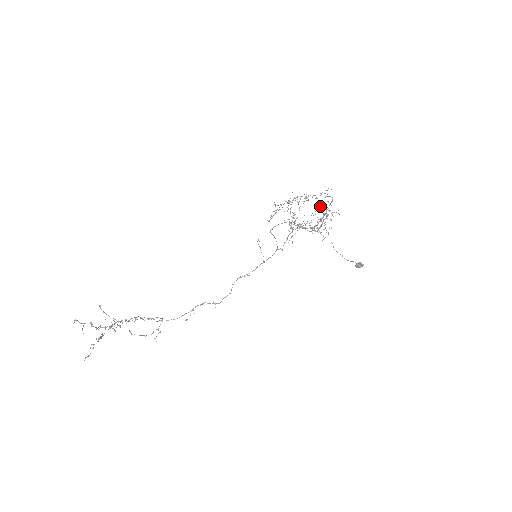
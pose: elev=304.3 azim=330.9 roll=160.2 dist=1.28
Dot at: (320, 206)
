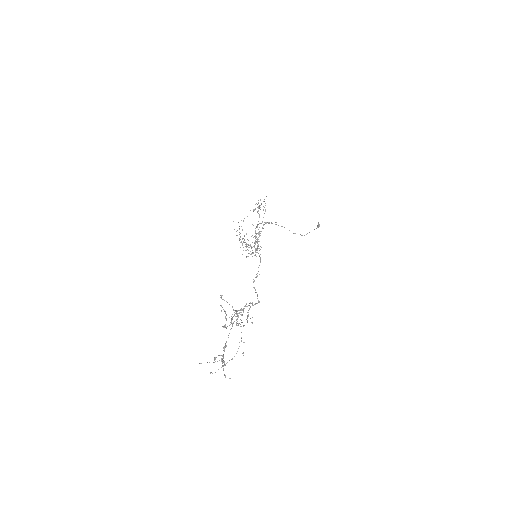
Dot at: (246, 234)
